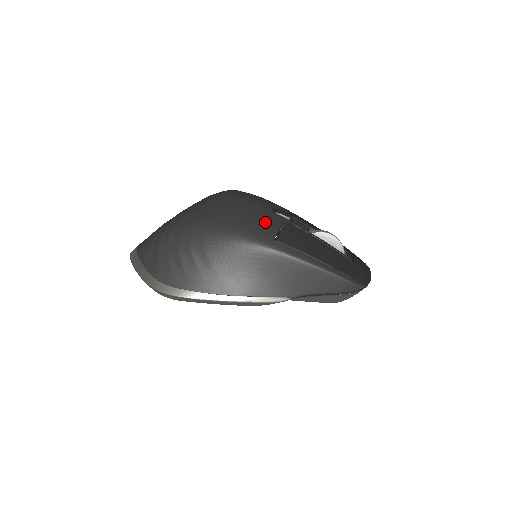
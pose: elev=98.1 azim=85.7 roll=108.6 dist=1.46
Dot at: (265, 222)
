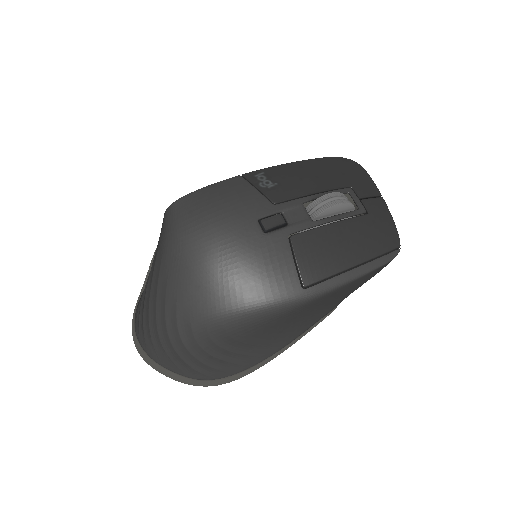
Dot at: (275, 268)
